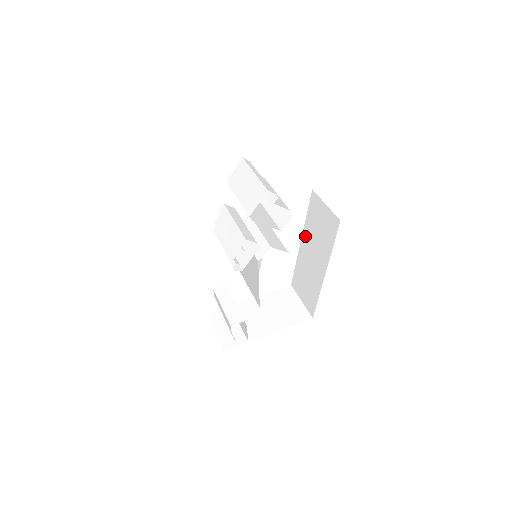
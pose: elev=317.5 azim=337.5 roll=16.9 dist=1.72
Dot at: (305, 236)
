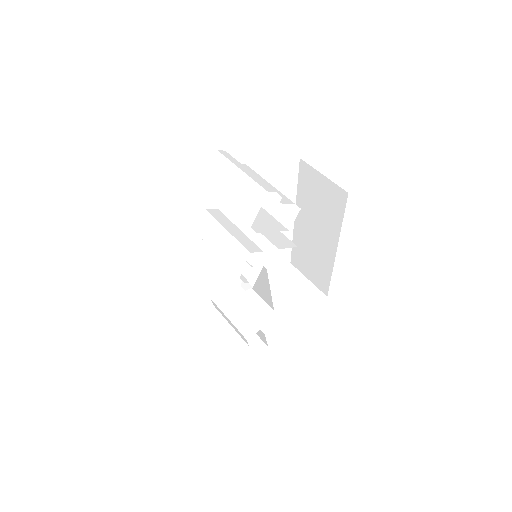
Dot at: (300, 211)
